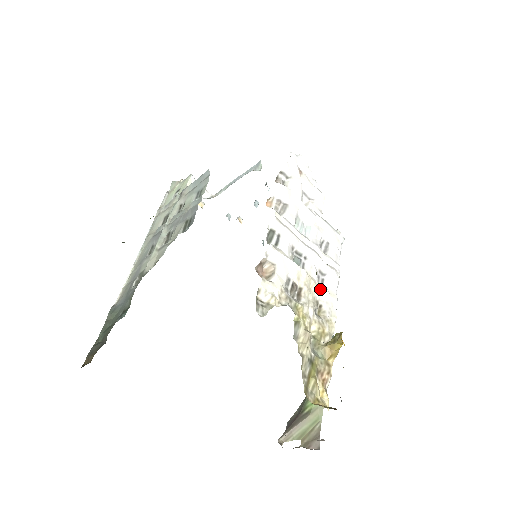
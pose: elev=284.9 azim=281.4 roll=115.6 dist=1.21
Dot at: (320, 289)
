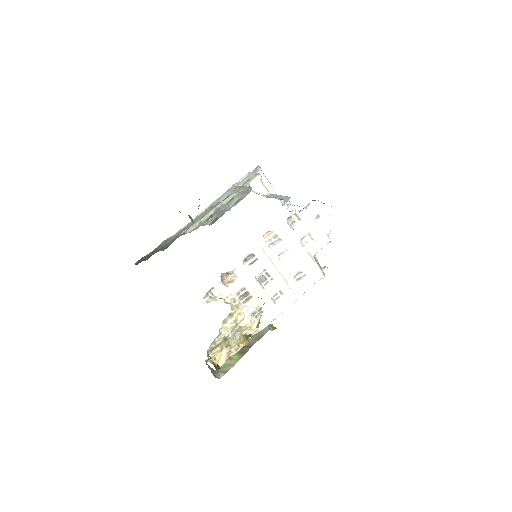
Dot at: (269, 302)
